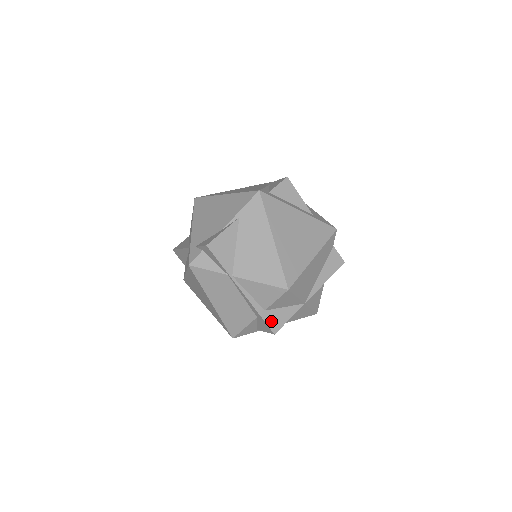
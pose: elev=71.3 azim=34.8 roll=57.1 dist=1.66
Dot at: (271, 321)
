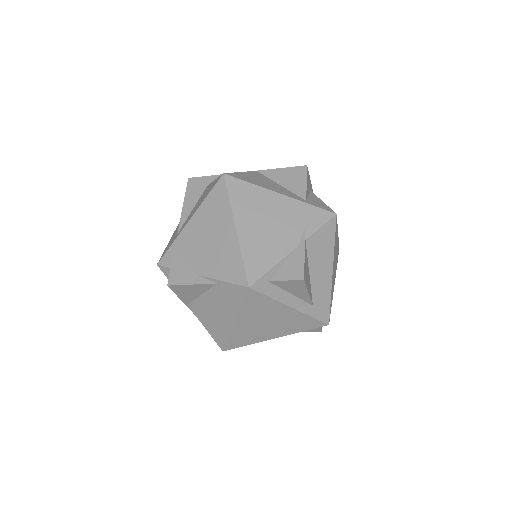
Dot at: occluded
